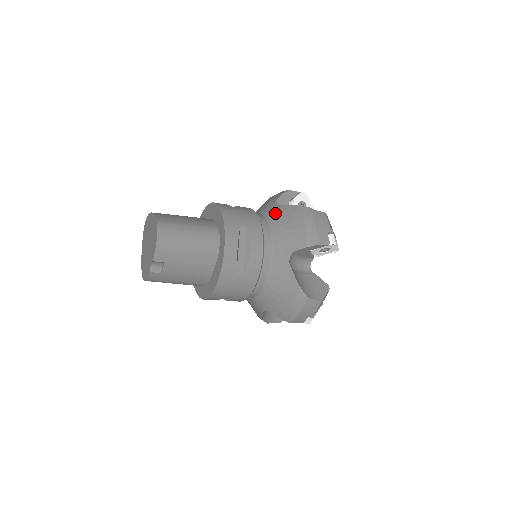
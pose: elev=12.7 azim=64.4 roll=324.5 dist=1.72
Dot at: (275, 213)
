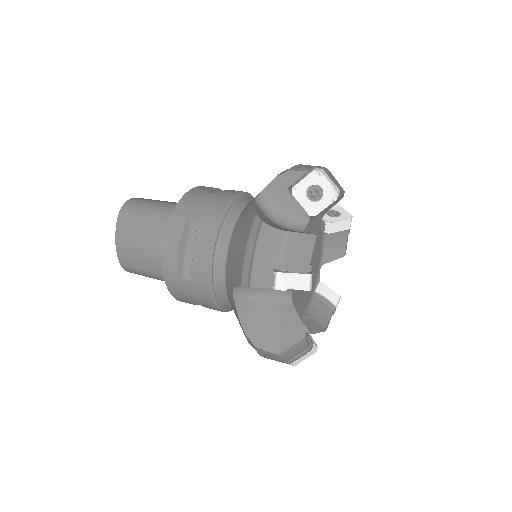
Dot at: (231, 302)
